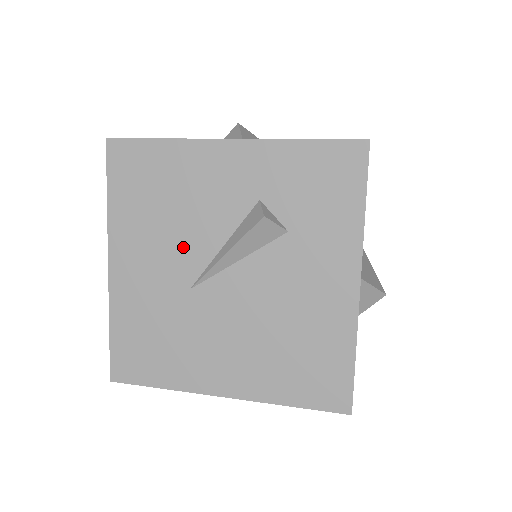
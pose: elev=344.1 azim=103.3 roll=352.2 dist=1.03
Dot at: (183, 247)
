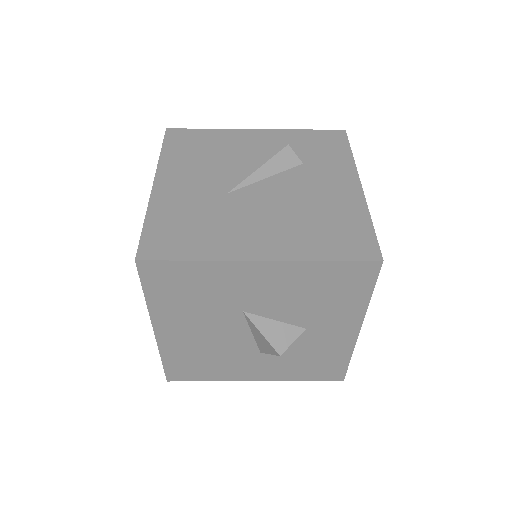
Dot at: (222, 173)
